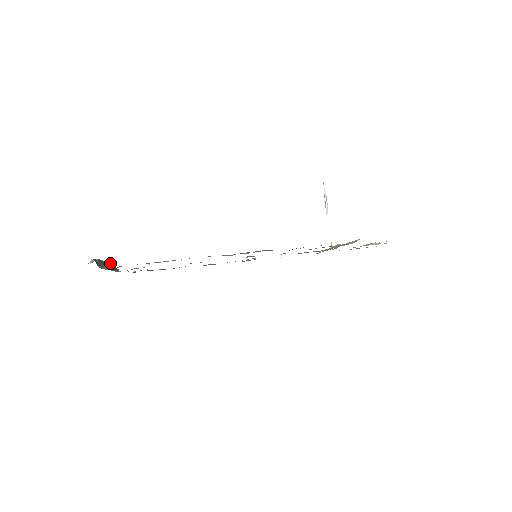
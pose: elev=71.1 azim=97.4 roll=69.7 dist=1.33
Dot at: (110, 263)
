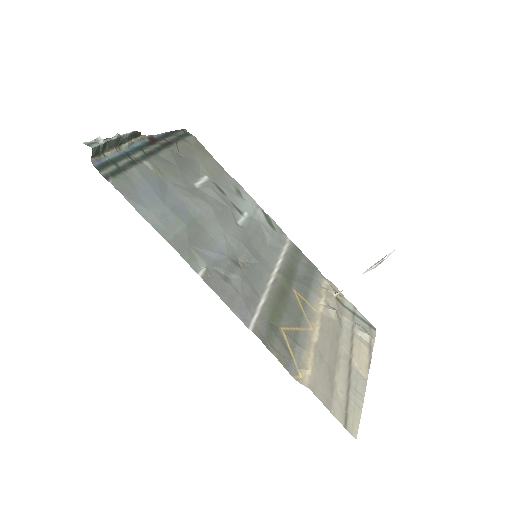
Dot at: (132, 132)
